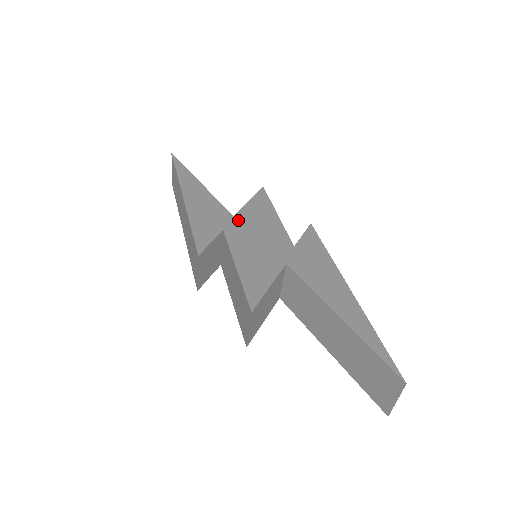
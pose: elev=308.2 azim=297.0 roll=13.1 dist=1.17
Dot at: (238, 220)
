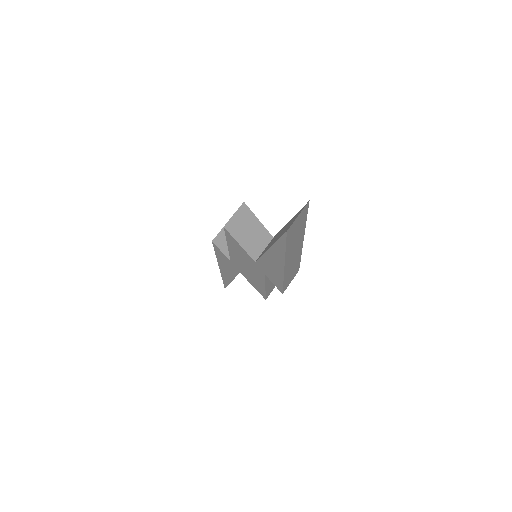
Dot at: occluded
